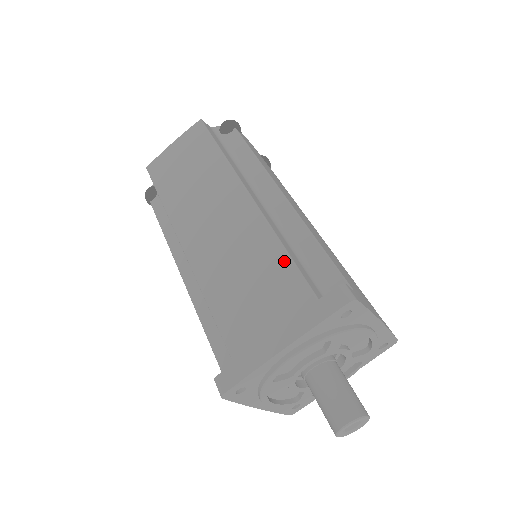
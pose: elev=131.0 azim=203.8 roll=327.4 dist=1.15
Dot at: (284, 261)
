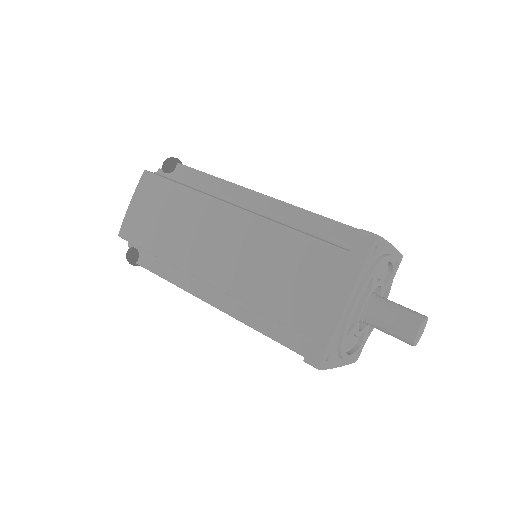
Dot at: (302, 240)
